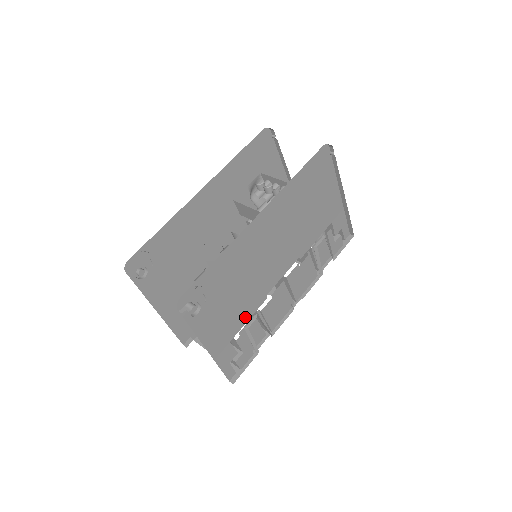
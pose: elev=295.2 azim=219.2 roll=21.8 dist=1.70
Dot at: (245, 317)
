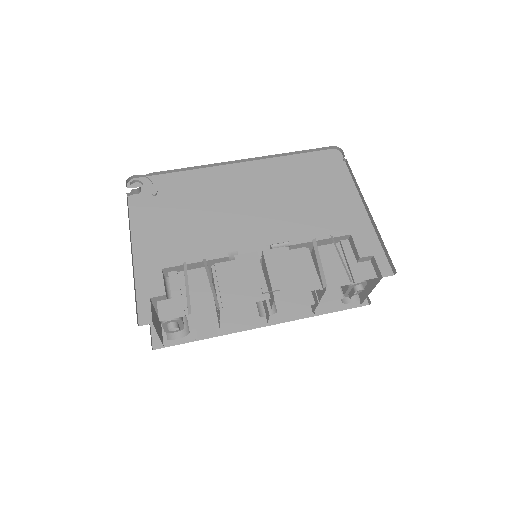
Dot at: (192, 256)
